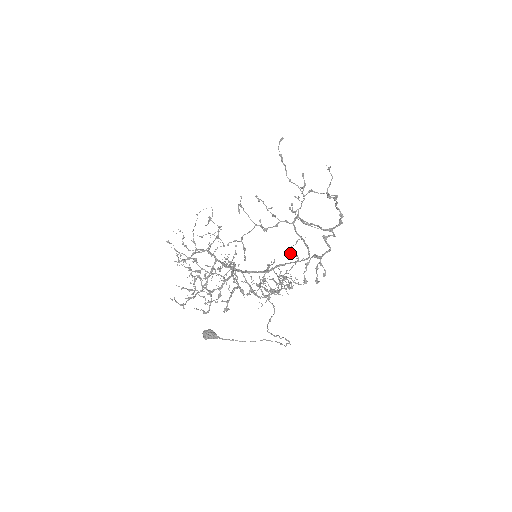
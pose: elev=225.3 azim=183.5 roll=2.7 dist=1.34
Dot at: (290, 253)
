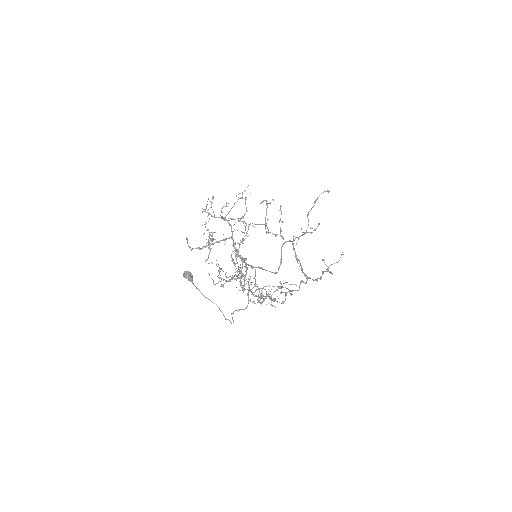
Dot at: occluded
